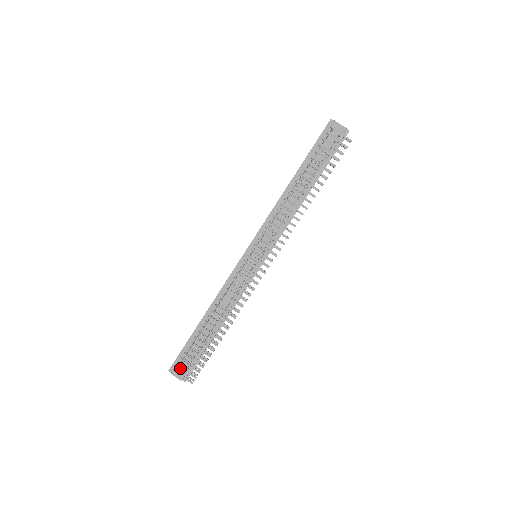
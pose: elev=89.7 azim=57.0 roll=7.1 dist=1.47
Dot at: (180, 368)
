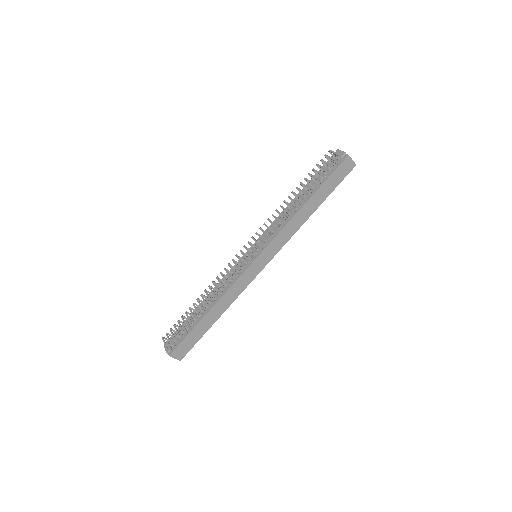
Dot at: (166, 334)
